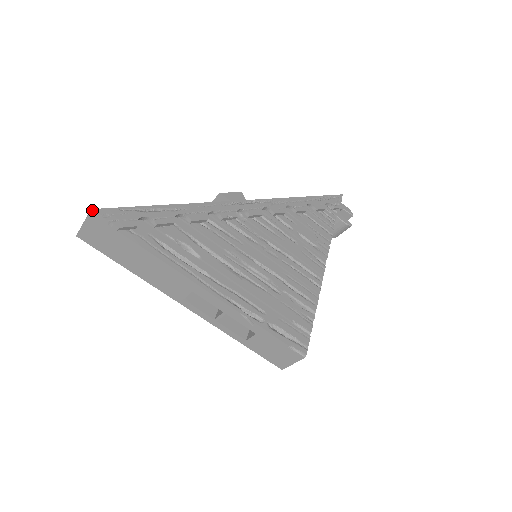
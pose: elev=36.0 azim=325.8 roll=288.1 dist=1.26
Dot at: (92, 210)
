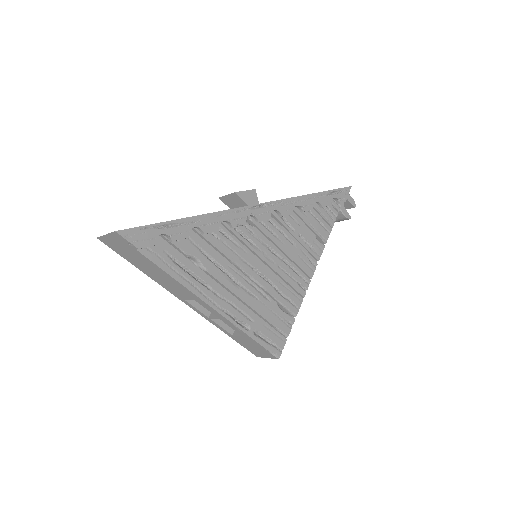
Dot at: (116, 232)
